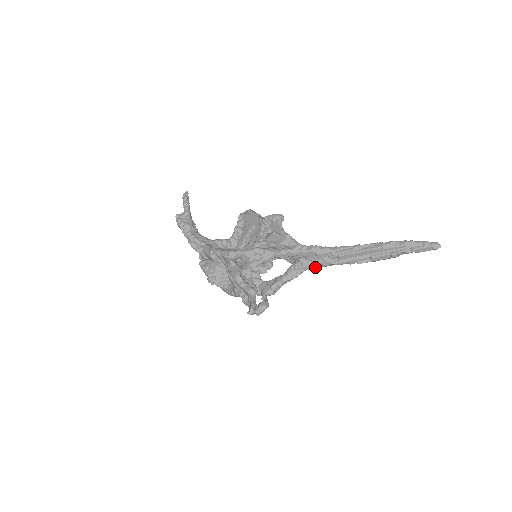
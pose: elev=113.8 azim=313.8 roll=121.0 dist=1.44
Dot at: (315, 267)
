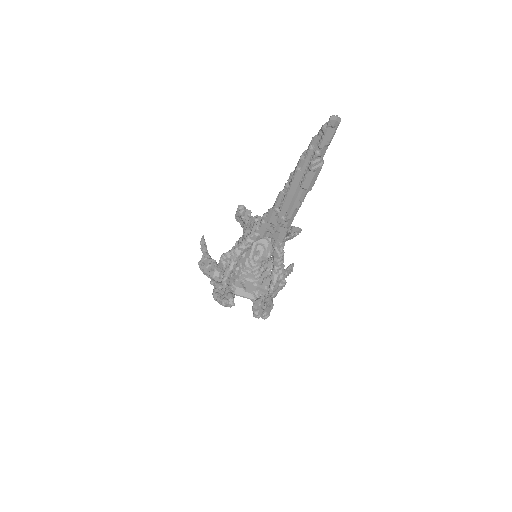
Dot at: (283, 234)
